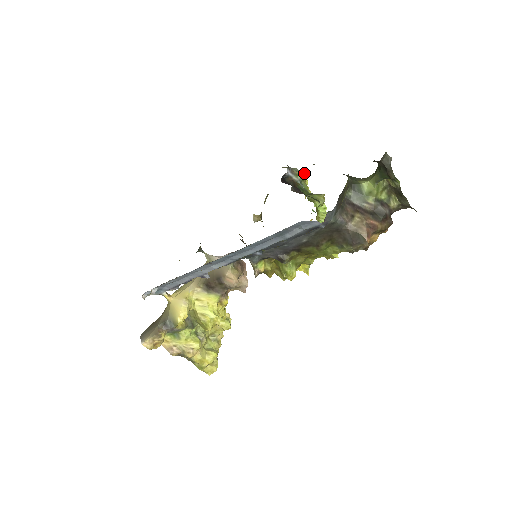
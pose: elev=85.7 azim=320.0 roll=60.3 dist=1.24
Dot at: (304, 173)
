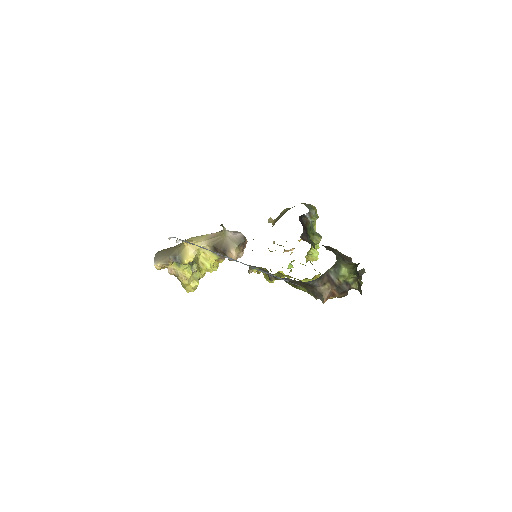
Dot at: occluded
